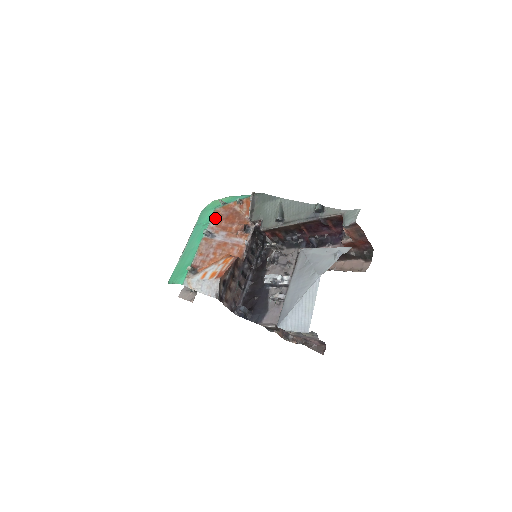
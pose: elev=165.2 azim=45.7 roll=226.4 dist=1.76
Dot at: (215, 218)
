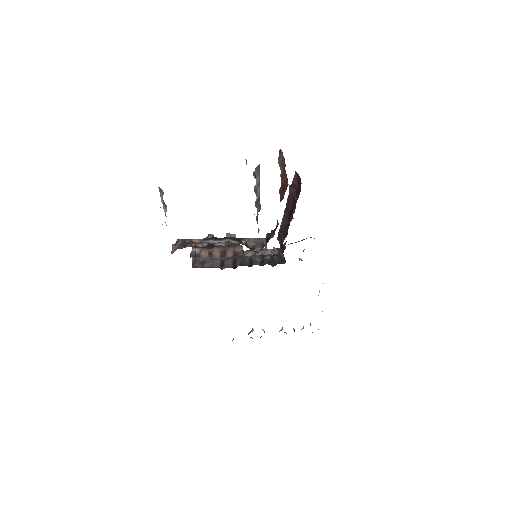
Dot at: occluded
